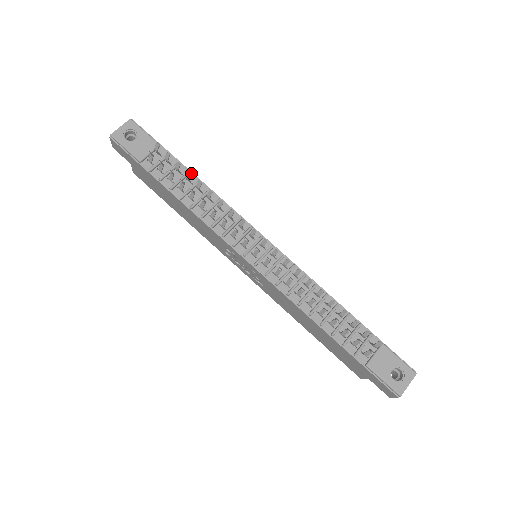
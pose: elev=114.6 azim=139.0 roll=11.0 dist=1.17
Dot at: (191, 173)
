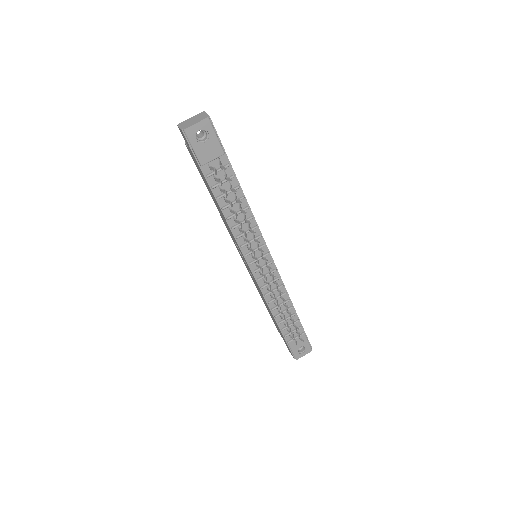
Dot at: (240, 187)
